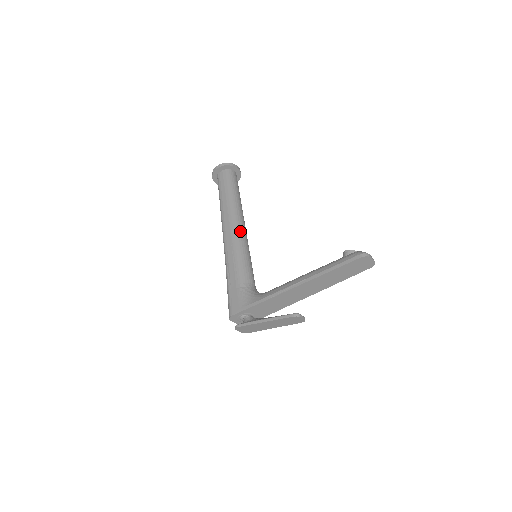
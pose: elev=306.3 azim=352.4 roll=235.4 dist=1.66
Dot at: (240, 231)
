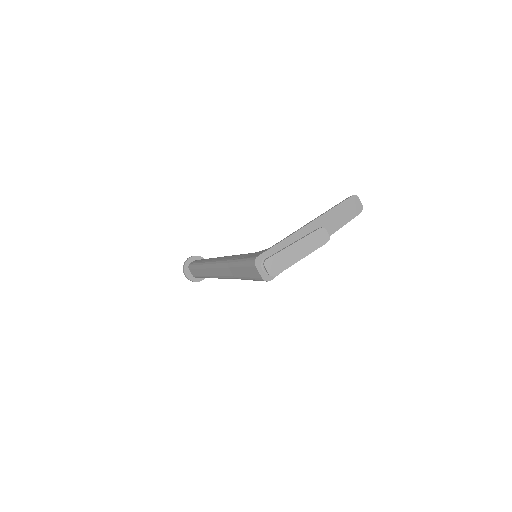
Dot at: occluded
